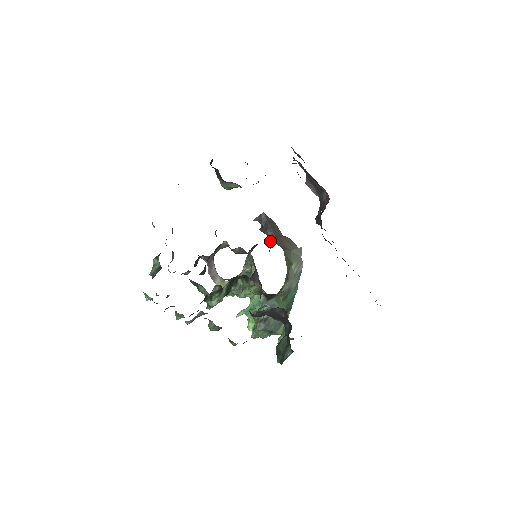
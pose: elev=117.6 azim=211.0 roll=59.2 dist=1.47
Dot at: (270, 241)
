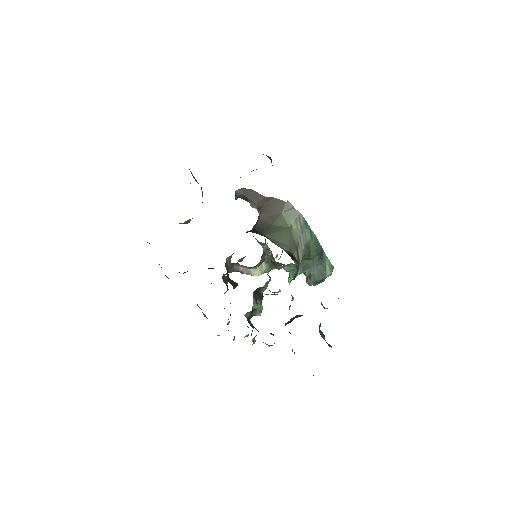
Dot at: occluded
